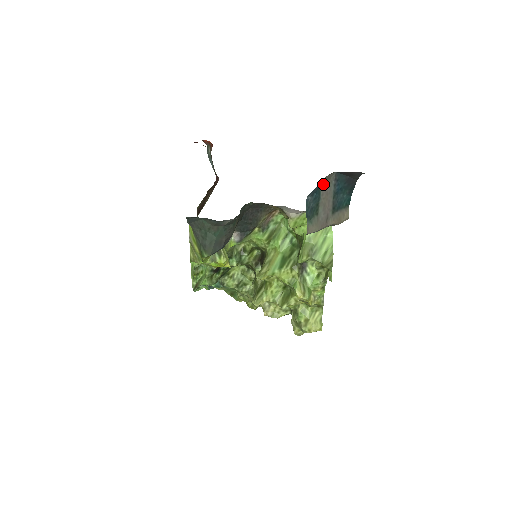
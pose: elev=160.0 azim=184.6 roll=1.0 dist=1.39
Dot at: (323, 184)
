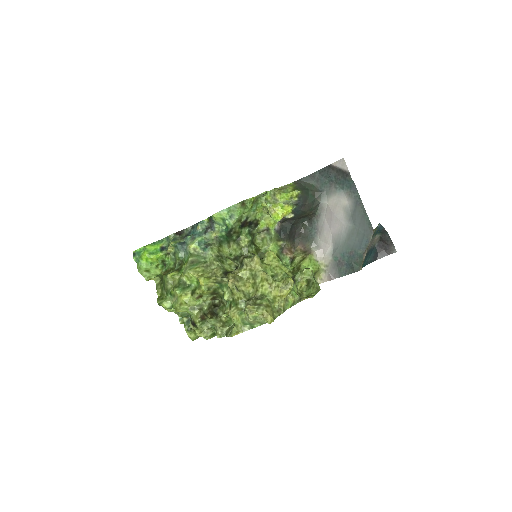
Dot at: (376, 237)
